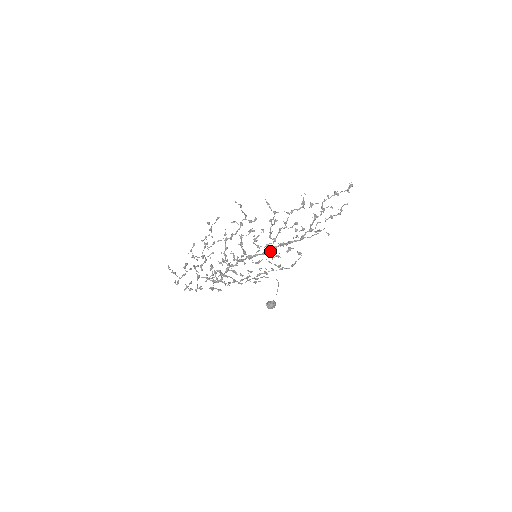
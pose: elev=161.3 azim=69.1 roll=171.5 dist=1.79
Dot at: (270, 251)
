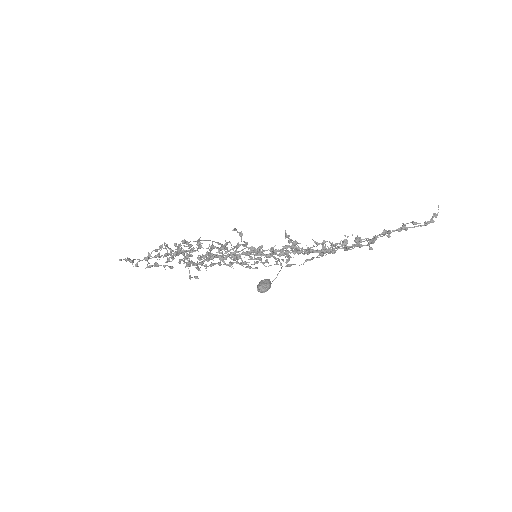
Dot at: (278, 255)
